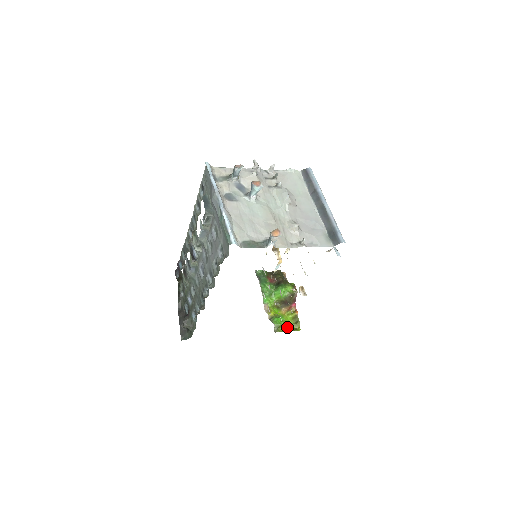
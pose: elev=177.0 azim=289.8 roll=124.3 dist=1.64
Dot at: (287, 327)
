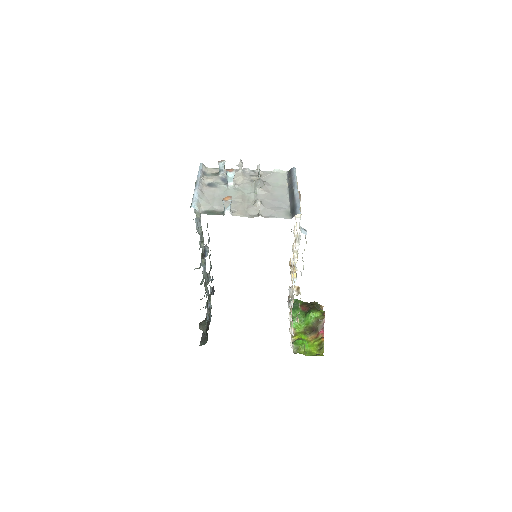
Dot at: (310, 352)
